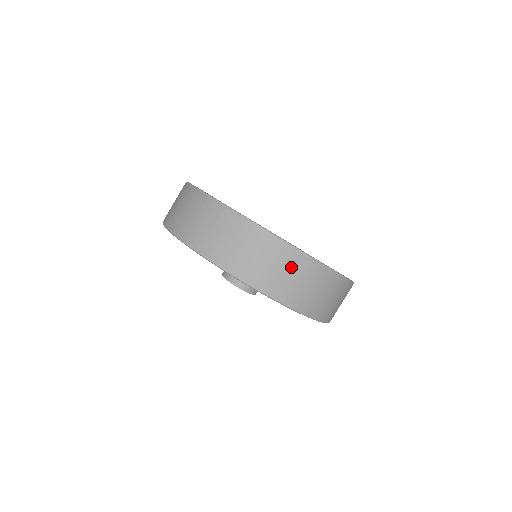
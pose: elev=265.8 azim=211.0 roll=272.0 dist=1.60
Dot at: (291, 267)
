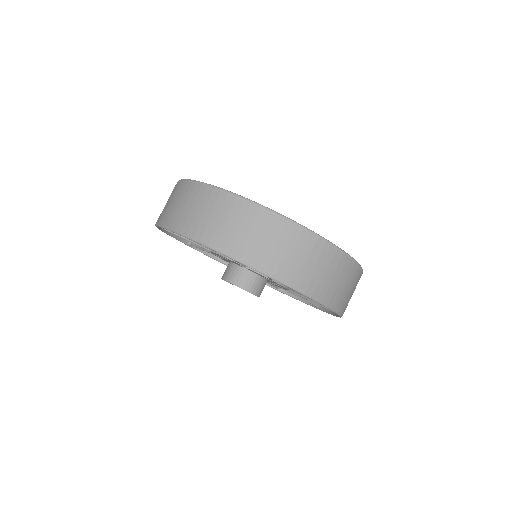
Dot at: (200, 202)
